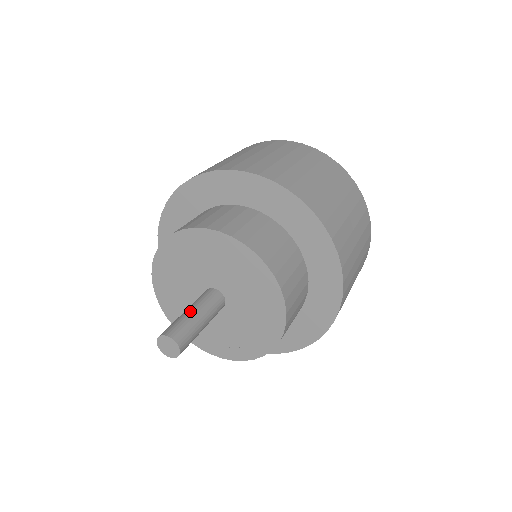
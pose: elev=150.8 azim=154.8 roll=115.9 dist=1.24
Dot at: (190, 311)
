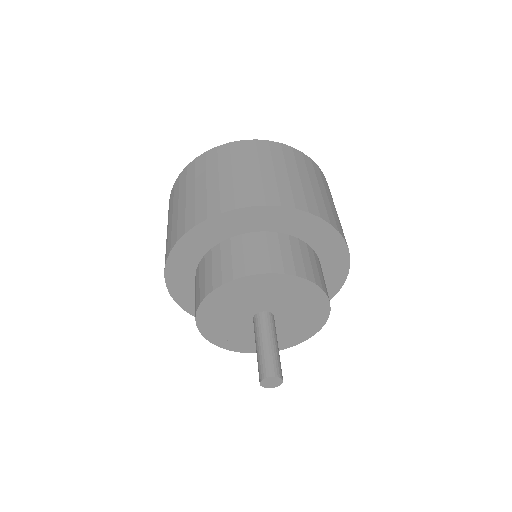
Dot at: (277, 346)
